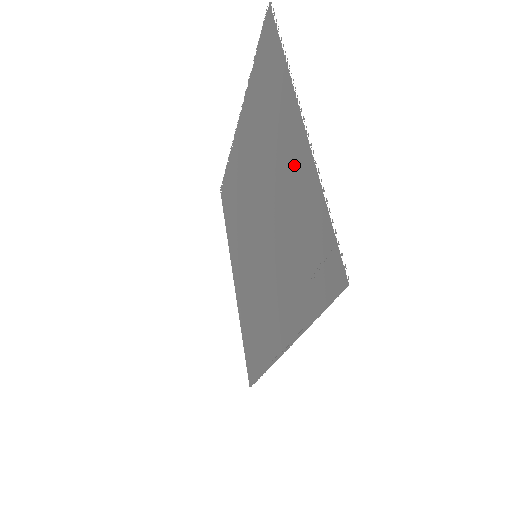
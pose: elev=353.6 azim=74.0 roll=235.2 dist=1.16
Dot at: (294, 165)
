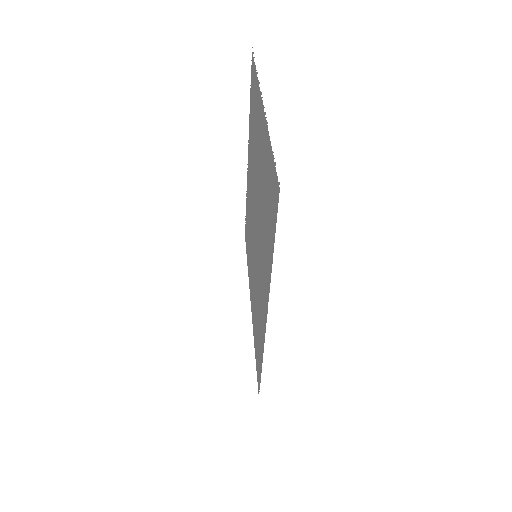
Dot at: (262, 142)
